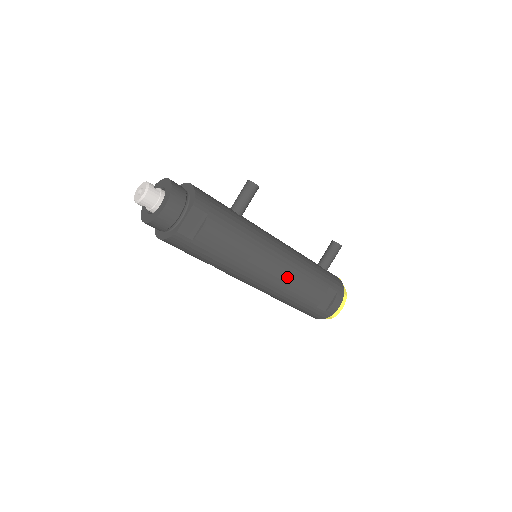
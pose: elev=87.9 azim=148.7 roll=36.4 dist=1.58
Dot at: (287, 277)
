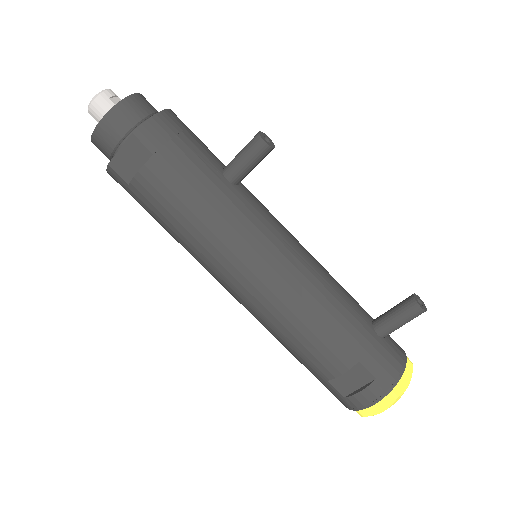
Dot at: (273, 306)
